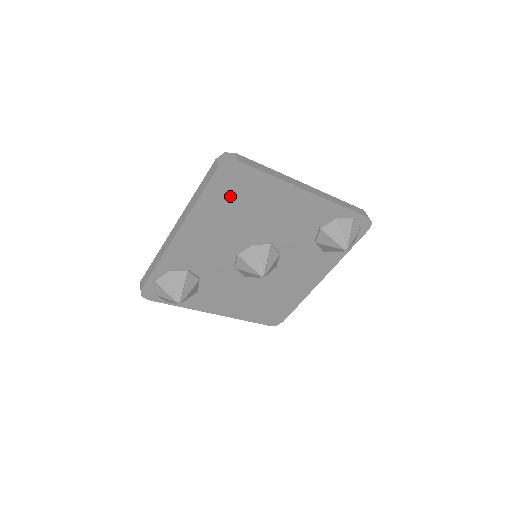
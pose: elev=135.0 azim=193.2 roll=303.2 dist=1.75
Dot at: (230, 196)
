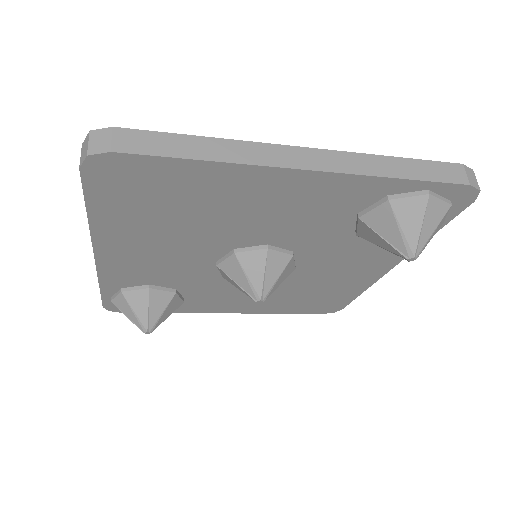
Dot at: (143, 203)
